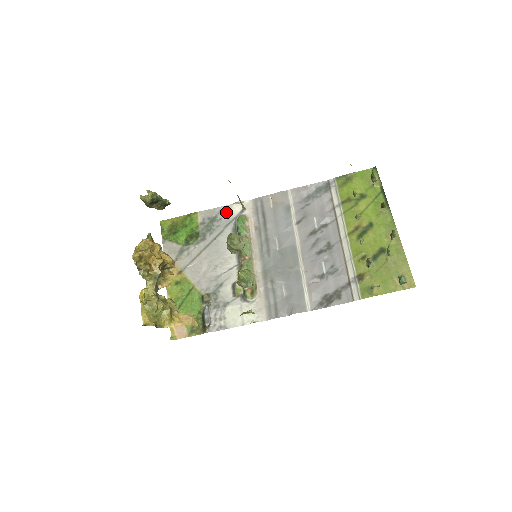
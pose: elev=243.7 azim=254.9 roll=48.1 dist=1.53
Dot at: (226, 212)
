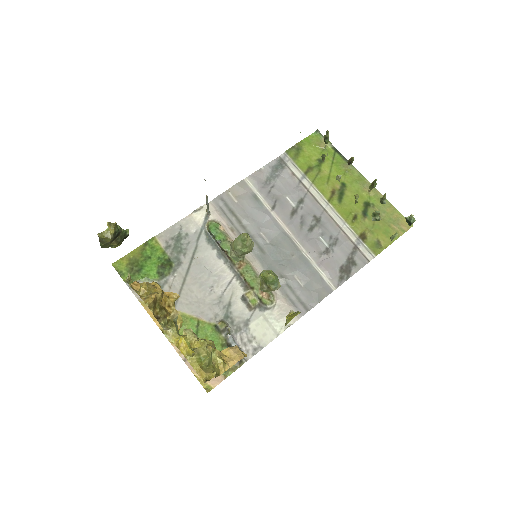
Dot at: (189, 225)
